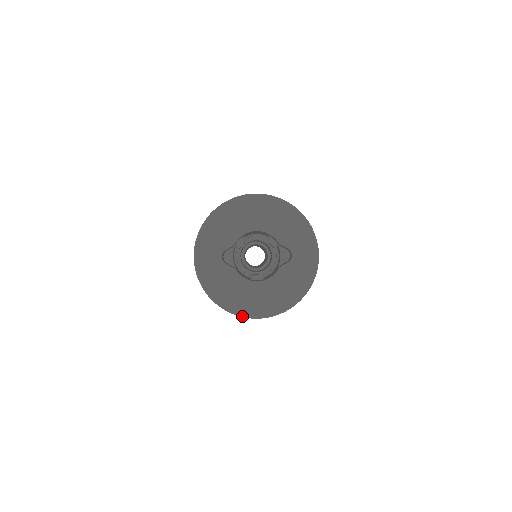
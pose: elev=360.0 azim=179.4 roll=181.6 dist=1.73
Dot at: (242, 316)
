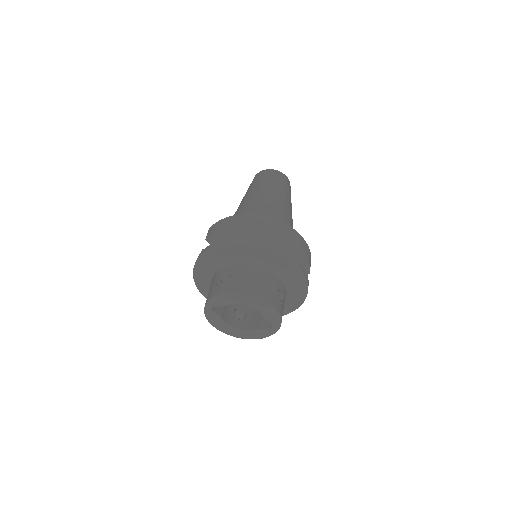
Dot at: occluded
